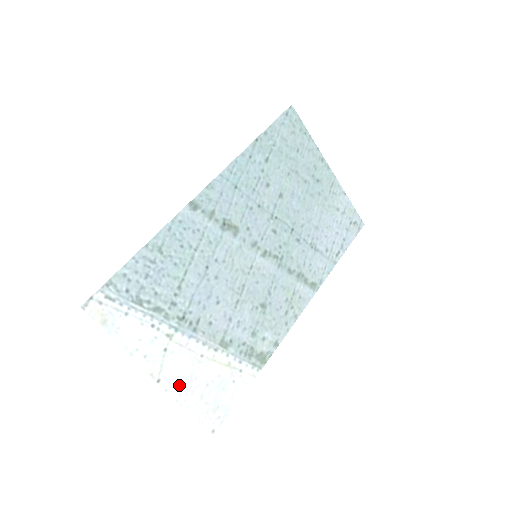
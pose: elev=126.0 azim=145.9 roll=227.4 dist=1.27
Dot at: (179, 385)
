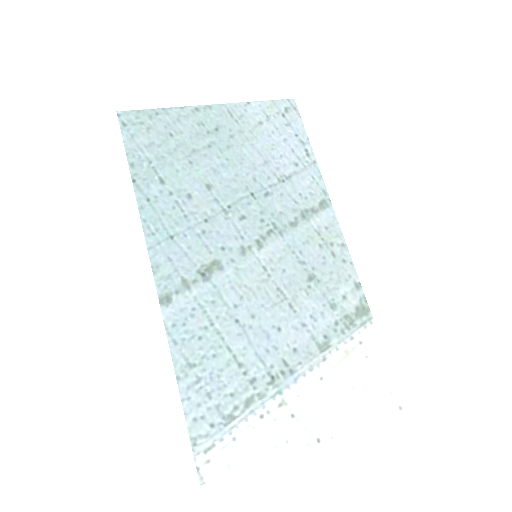
Dot at: (335, 420)
